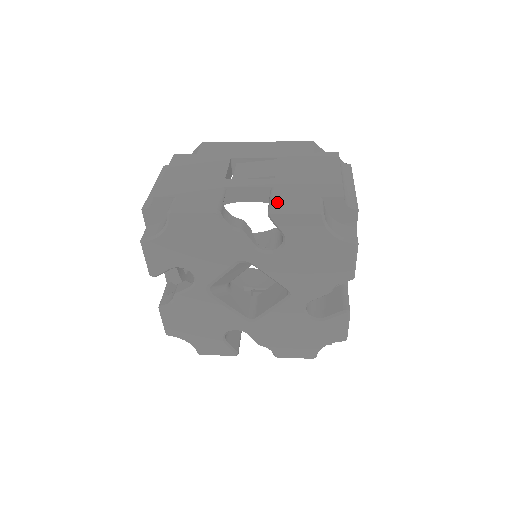
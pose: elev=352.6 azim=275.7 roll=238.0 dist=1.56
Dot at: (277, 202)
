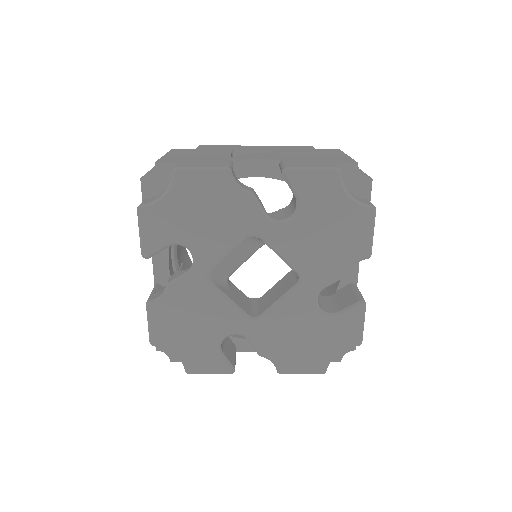
Dot at: (290, 164)
